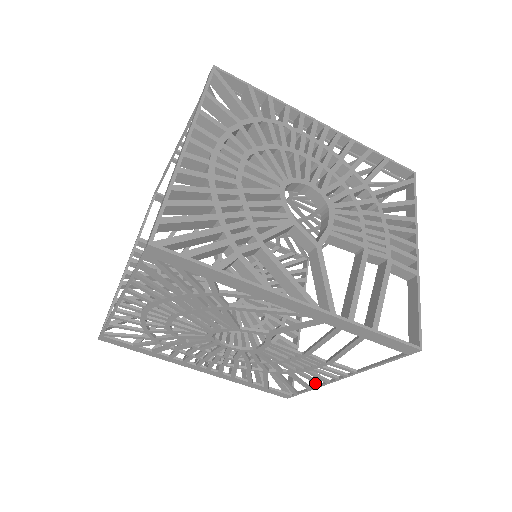
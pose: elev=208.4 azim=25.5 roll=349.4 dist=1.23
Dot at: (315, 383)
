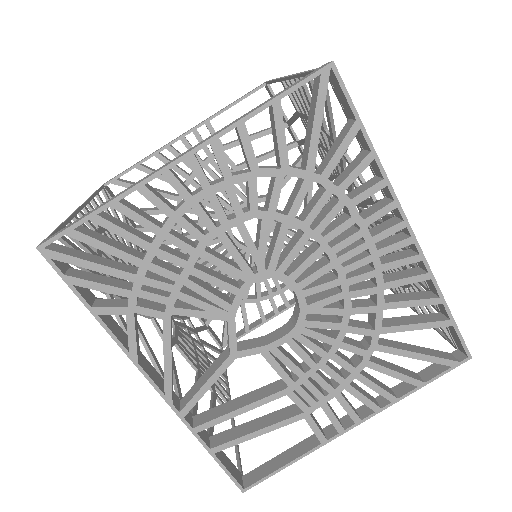
Dot at: occluded
